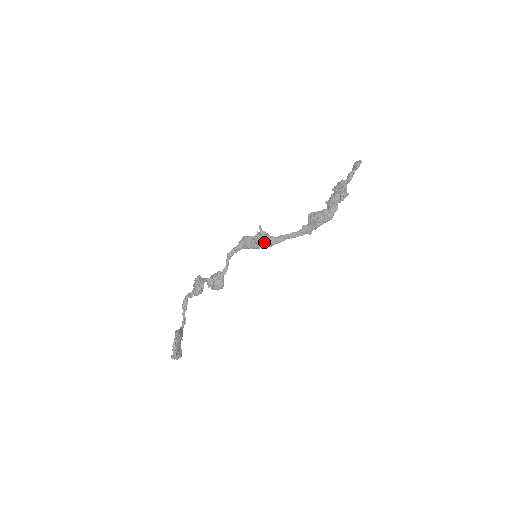
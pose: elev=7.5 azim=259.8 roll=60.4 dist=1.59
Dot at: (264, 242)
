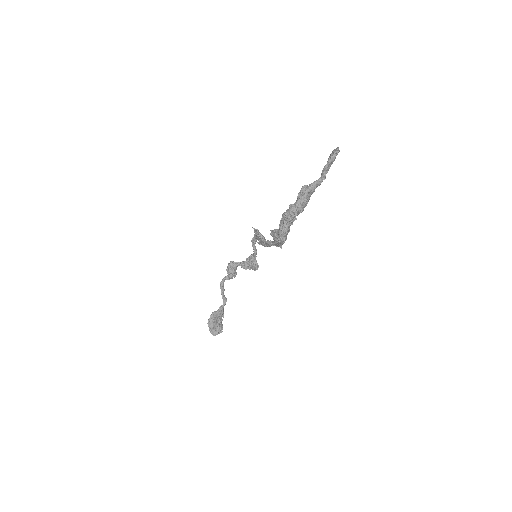
Dot at: (261, 242)
